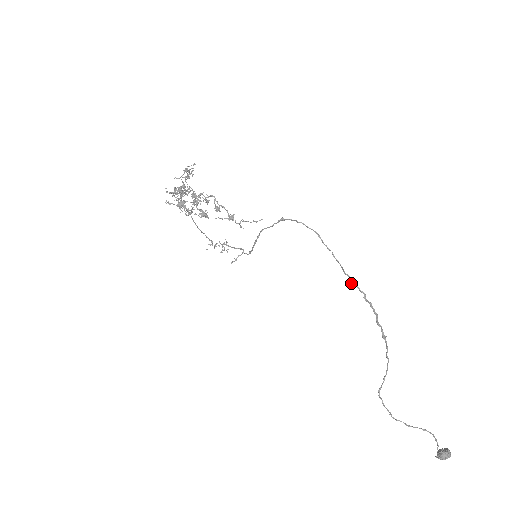
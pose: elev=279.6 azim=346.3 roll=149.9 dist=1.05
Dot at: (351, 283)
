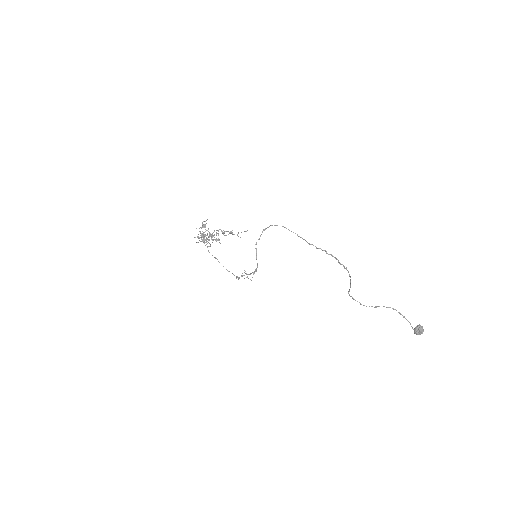
Dot at: (316, 248)
